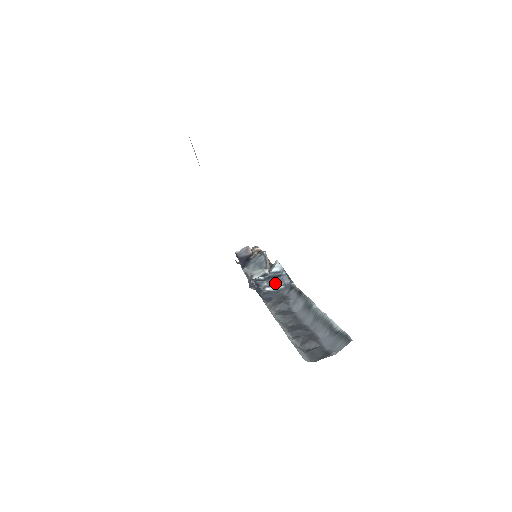
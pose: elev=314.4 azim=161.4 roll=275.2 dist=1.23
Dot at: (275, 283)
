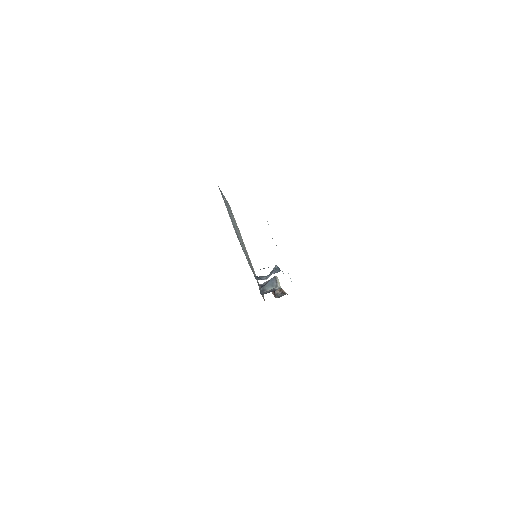
Dot at: (270, 274)
